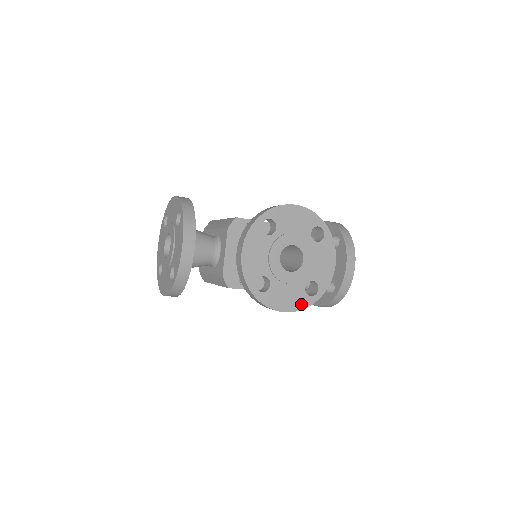
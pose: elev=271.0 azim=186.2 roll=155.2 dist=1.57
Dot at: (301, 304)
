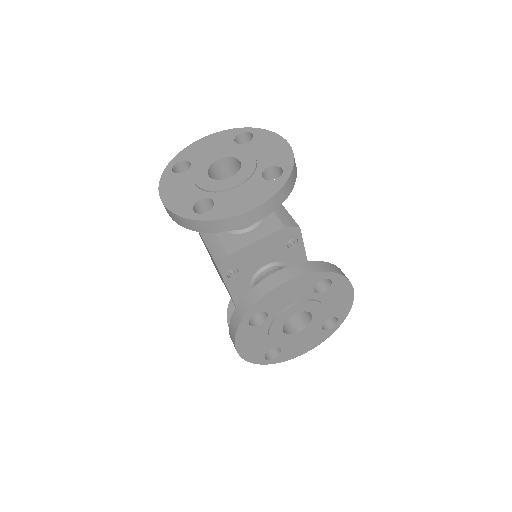
Dot at: (252, 357)
